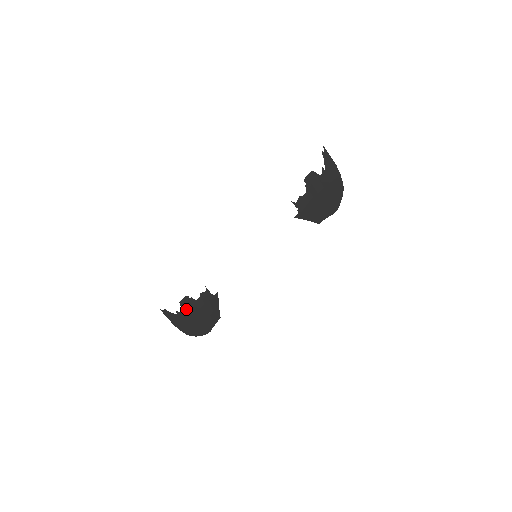
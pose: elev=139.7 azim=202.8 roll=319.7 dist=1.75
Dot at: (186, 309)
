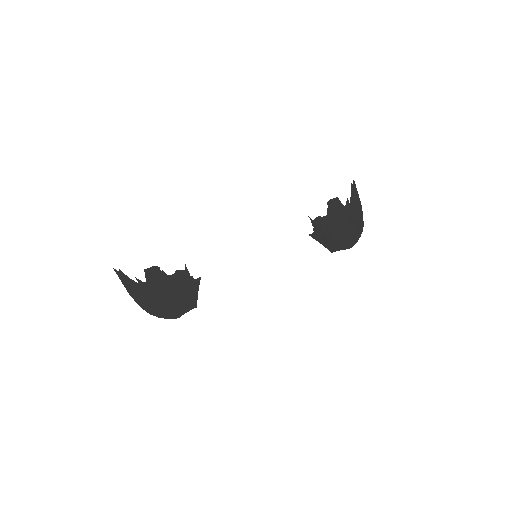
Dot at: (152, 281)
